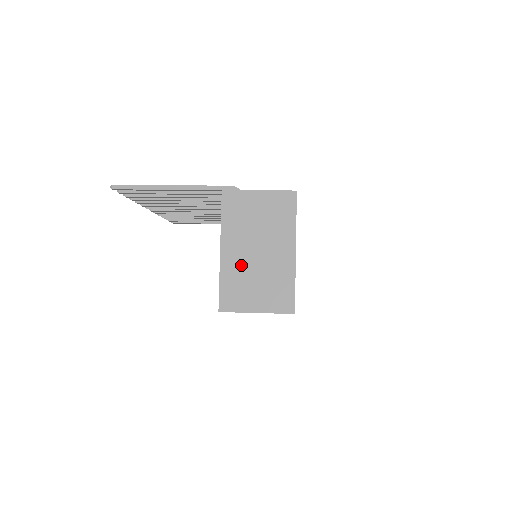
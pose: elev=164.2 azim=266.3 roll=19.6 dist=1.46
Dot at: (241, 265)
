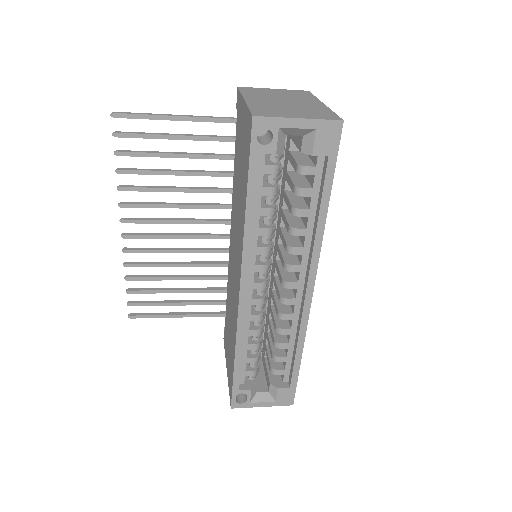
Dot at: (270, 104)
